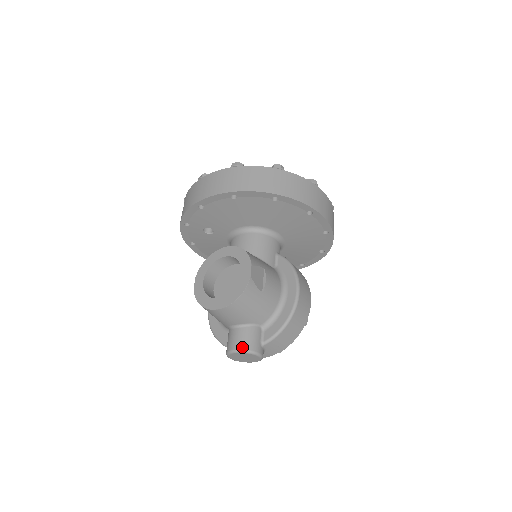
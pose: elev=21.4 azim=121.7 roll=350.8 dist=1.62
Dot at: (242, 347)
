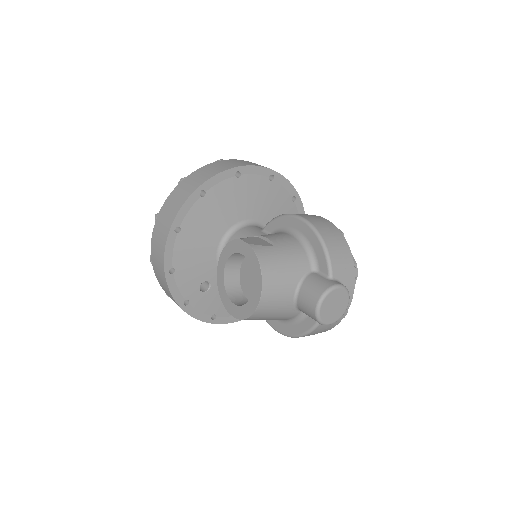
Dot at: (317, 297)
